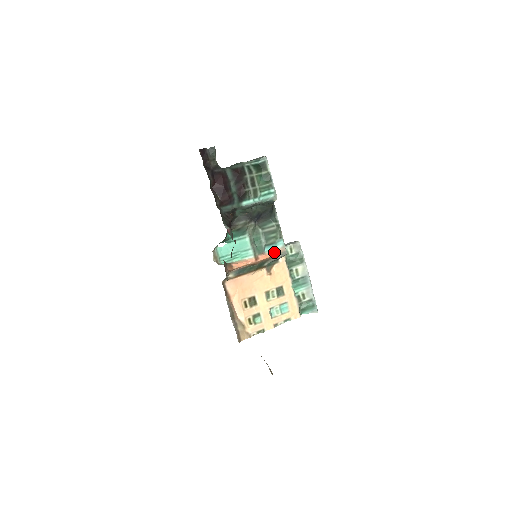
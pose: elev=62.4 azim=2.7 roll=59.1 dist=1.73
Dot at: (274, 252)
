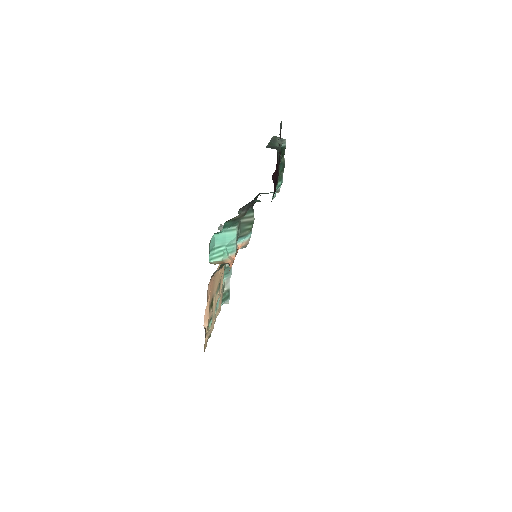
Dot at: (241, 245)
